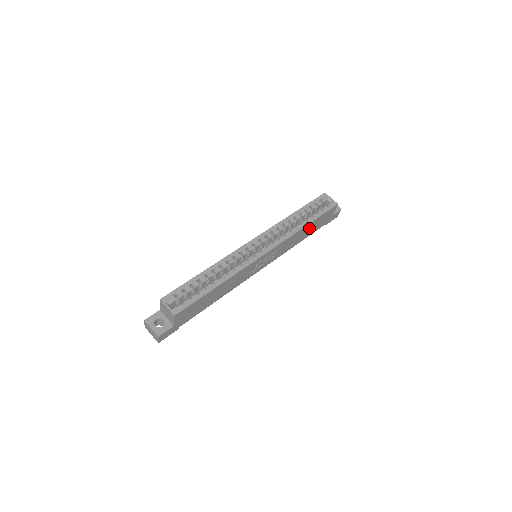
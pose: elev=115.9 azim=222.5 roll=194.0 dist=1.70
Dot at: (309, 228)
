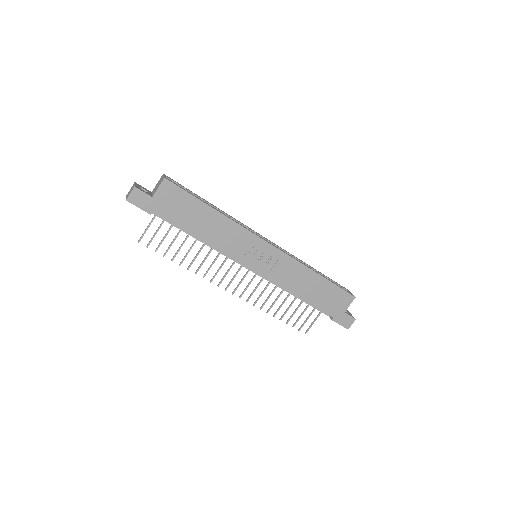
Dot at: (317, 287)
